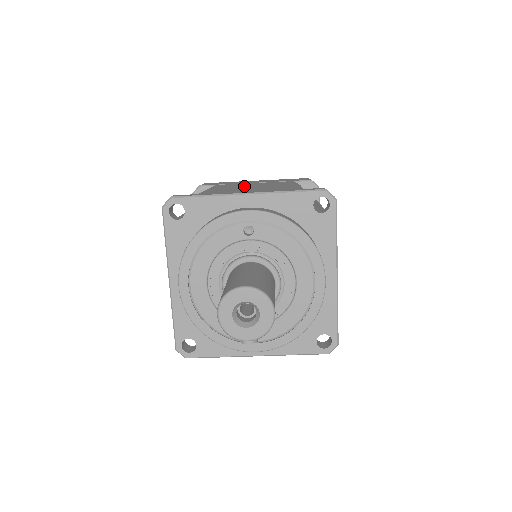
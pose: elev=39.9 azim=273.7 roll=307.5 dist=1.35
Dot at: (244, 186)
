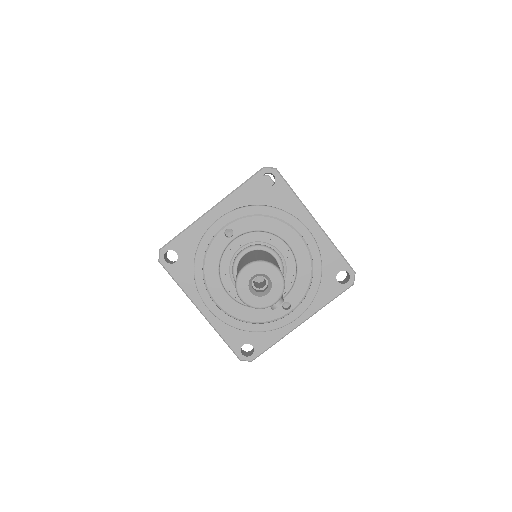
Dot at: occluded
